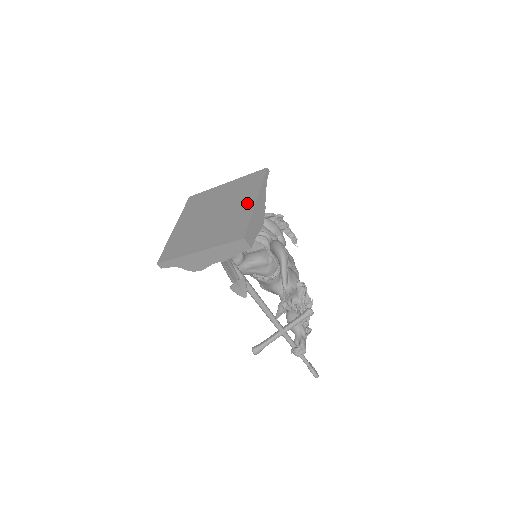
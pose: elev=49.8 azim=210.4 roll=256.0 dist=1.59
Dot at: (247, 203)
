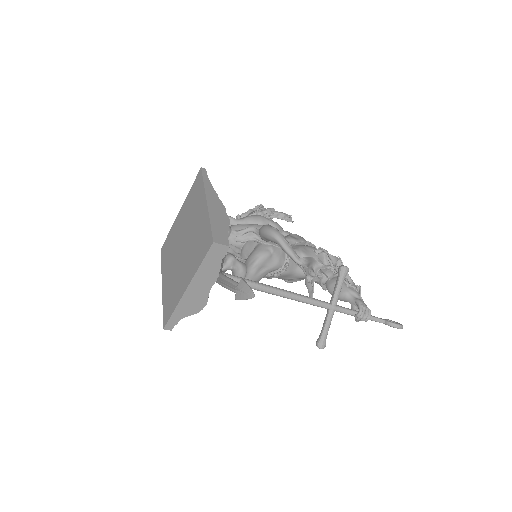
Dot at: (201, 211)
